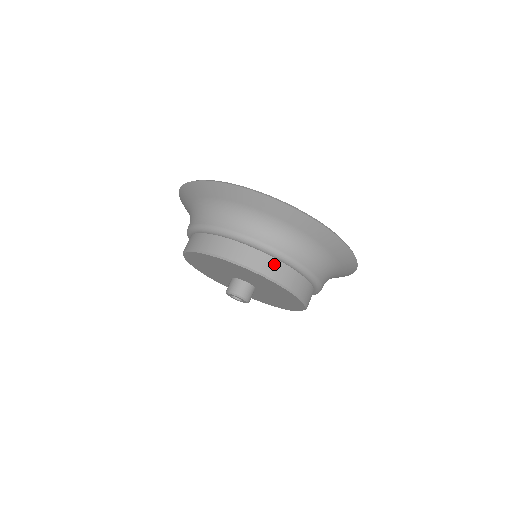
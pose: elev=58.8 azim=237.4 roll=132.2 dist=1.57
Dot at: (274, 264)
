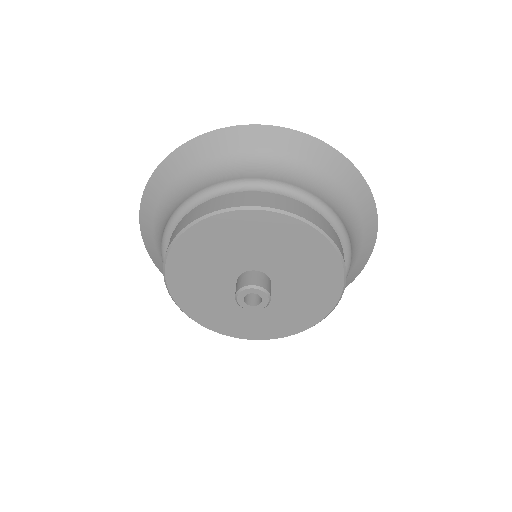
Dot at: (290, 202)
